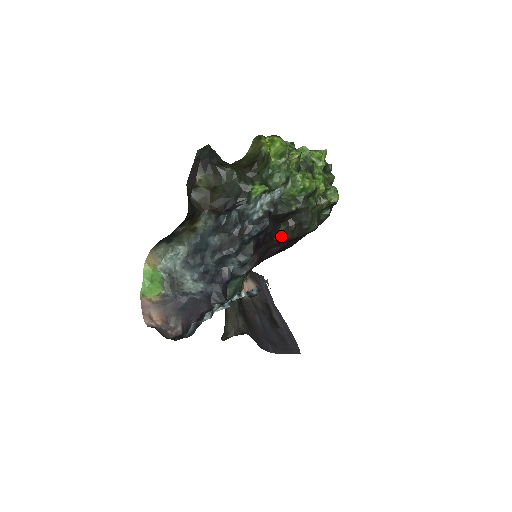
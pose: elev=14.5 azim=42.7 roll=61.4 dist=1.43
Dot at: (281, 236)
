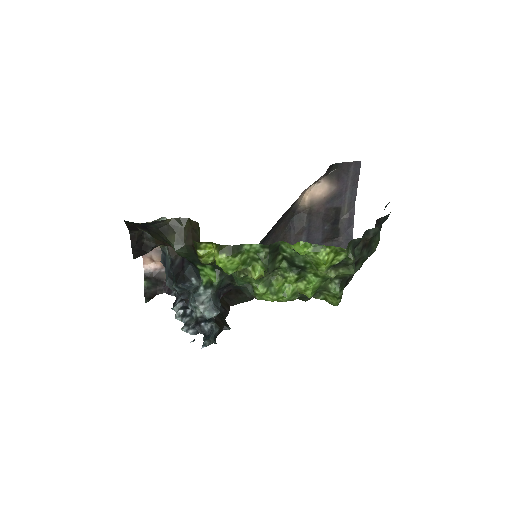
Dot at: occluded
